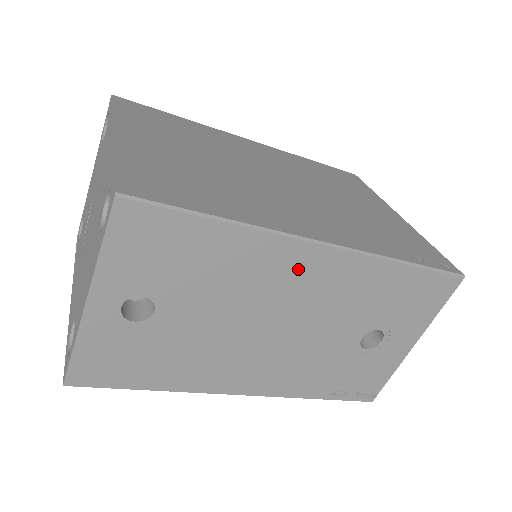
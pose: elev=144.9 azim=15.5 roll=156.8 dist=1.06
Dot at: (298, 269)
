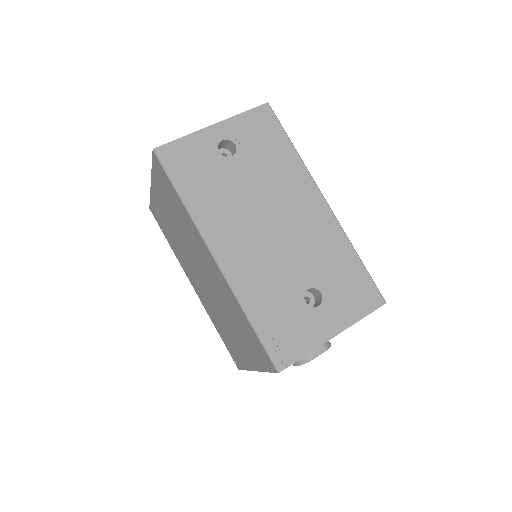
Dot at: (306, 202)
